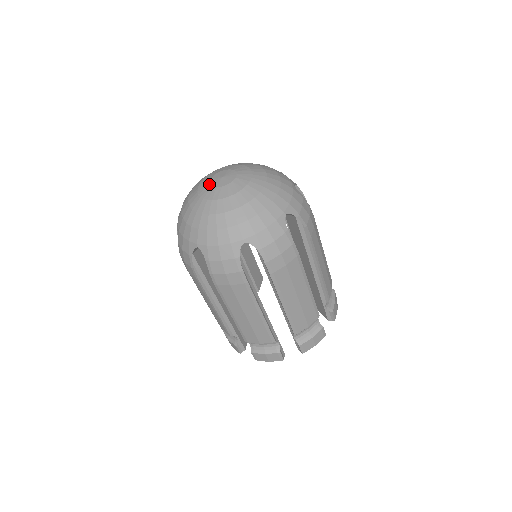
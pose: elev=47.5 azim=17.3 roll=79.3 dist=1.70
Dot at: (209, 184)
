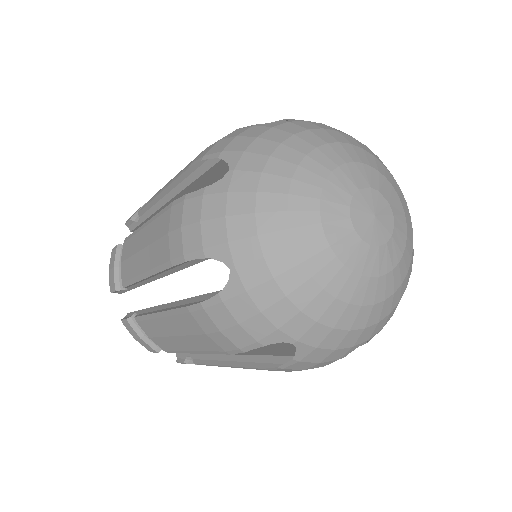
Dot at: (350, 204)
